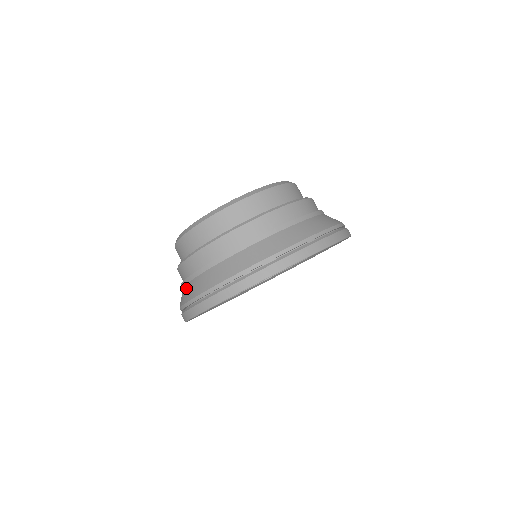
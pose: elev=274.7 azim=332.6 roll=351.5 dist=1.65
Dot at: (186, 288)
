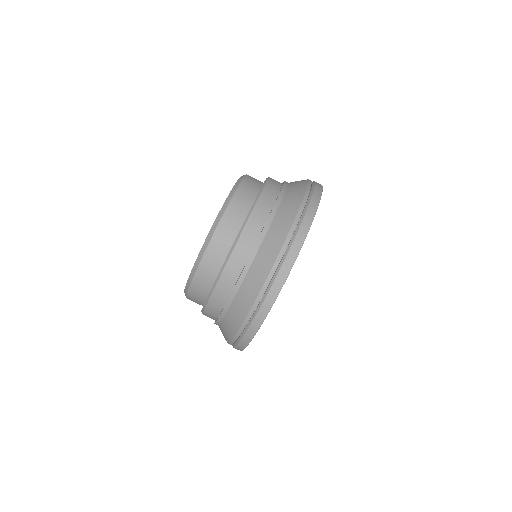
Dot at: occluded
